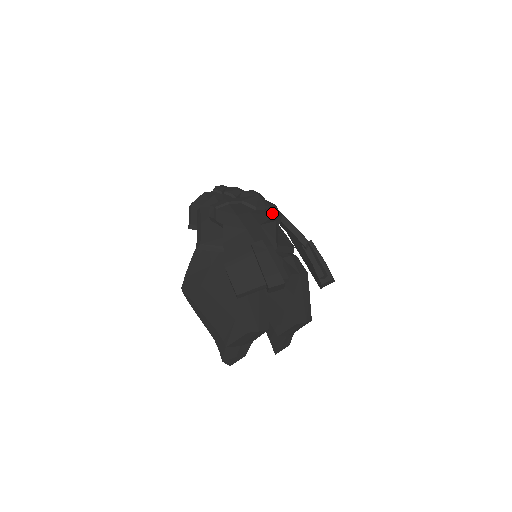
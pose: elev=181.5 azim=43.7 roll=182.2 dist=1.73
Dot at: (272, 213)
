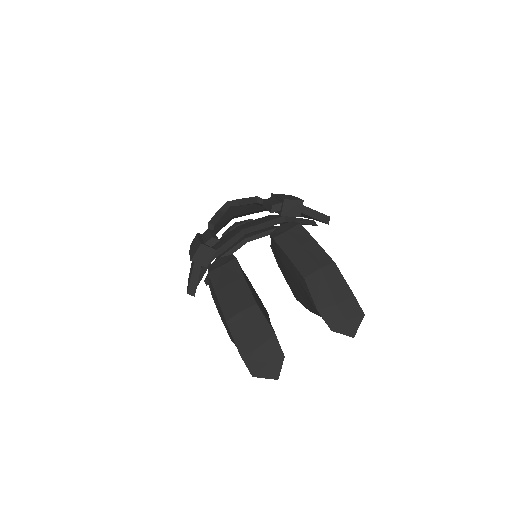
Dot at: occluded
